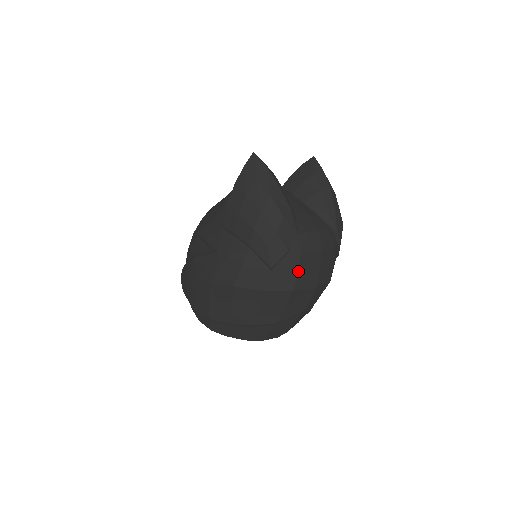
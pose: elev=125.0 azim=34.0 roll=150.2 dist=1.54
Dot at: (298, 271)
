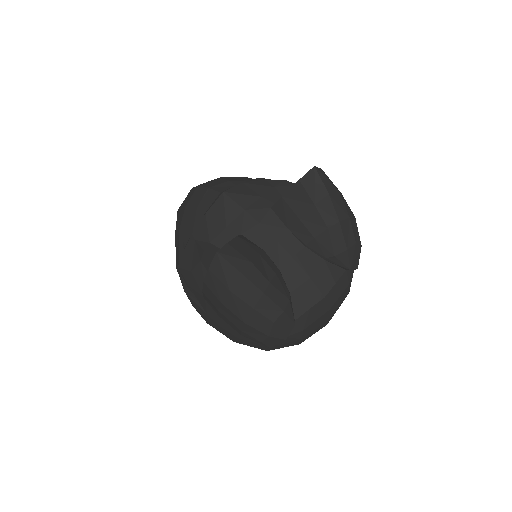
Dot at: (302, 339)
